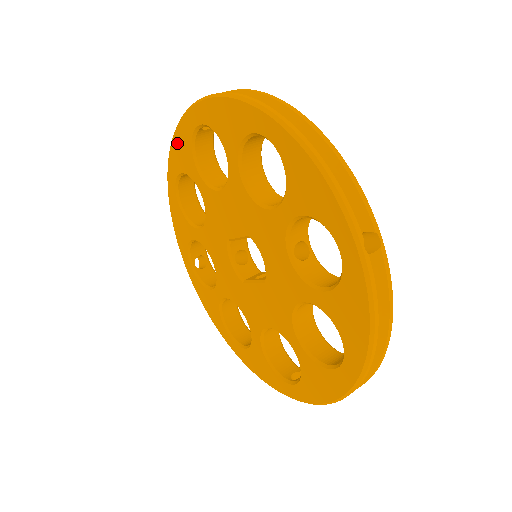
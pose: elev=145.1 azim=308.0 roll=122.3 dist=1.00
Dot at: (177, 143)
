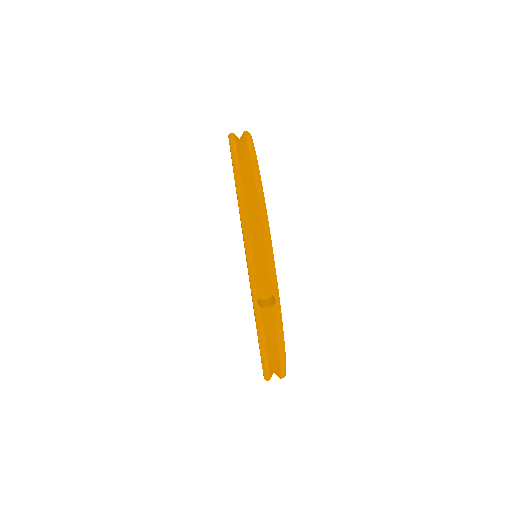
Dot at: occluded
